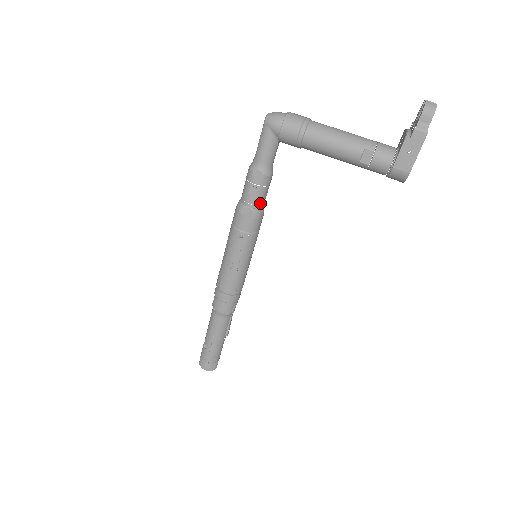
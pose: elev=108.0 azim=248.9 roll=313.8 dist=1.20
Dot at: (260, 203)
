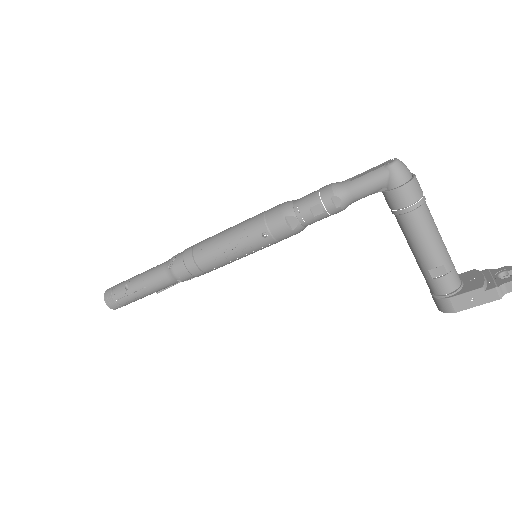
Dot at: (310, 223)
